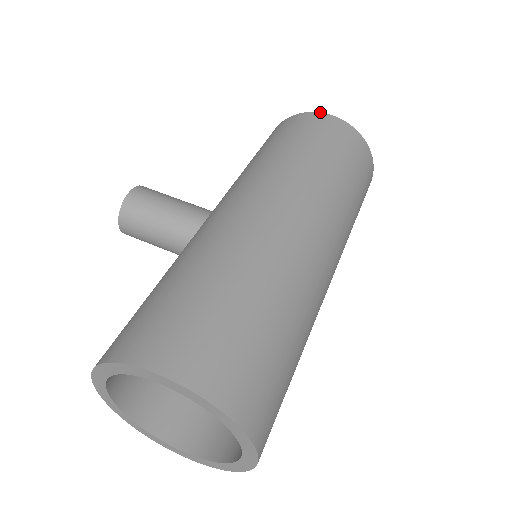
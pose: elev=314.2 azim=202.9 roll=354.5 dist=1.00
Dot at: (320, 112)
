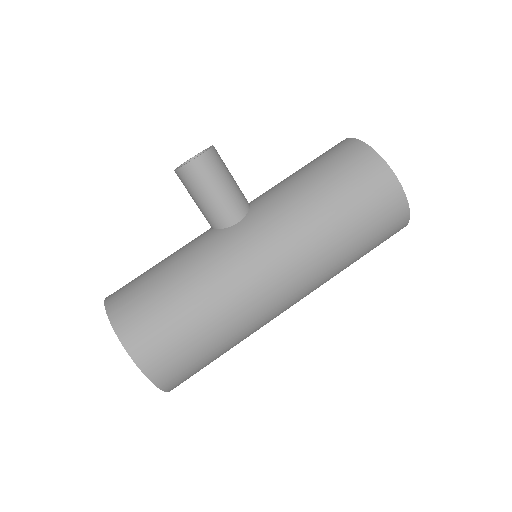
Dot at: occluded
